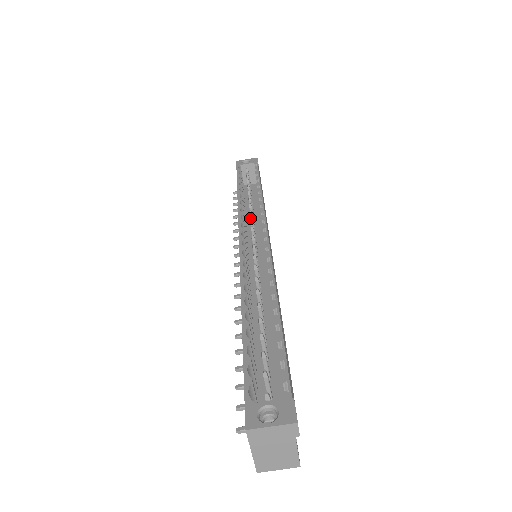
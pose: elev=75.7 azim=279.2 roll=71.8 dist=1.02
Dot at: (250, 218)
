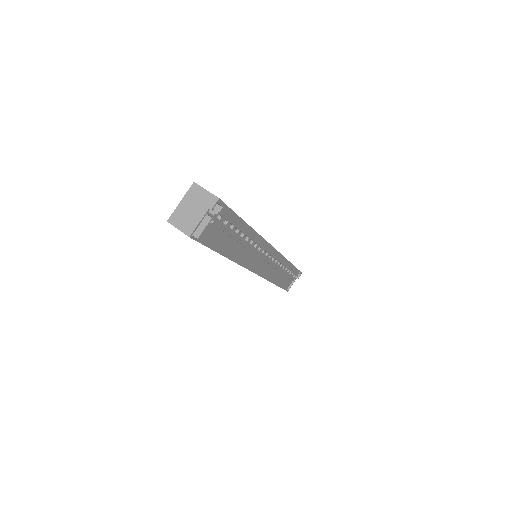
Dot at: occluded
